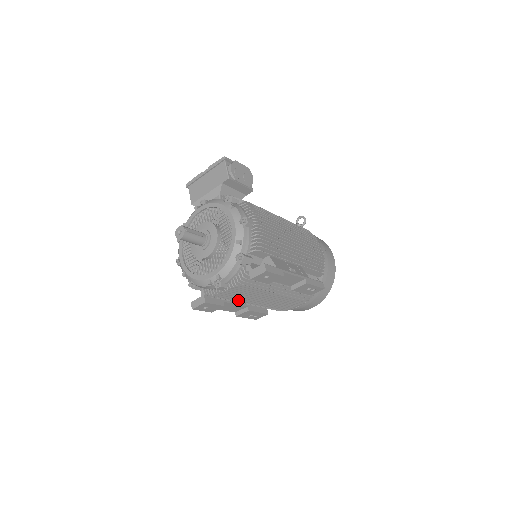
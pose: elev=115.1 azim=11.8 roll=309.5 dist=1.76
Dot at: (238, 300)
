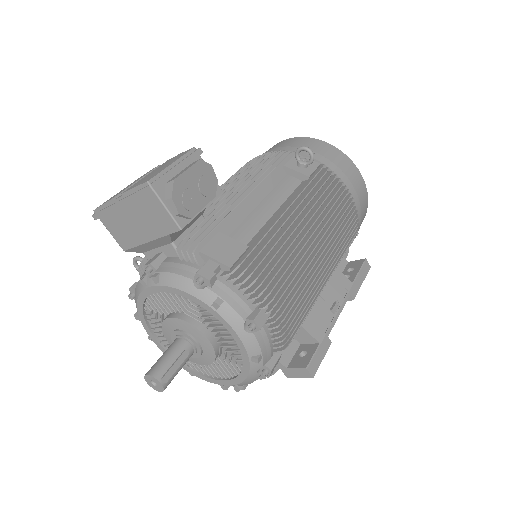
Dot at: occluded
